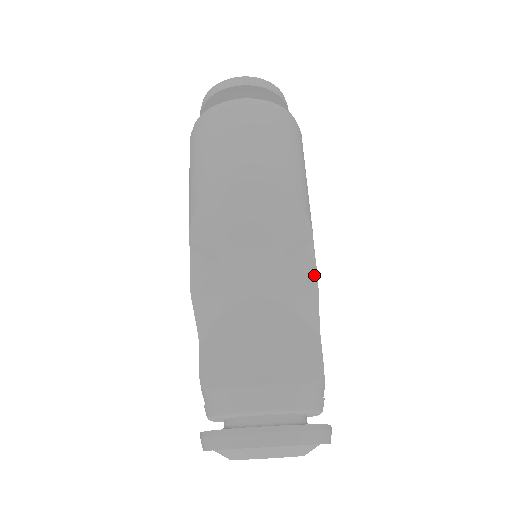
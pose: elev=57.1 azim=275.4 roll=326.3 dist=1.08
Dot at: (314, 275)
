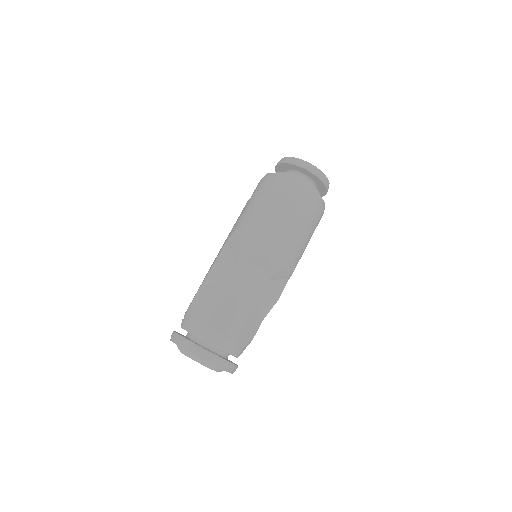
Dot at: (278, 296)
